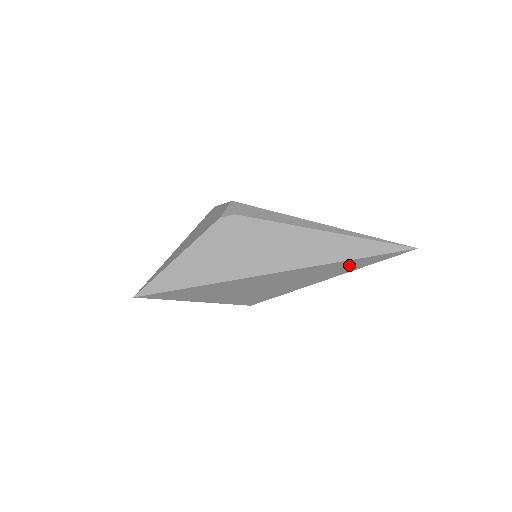
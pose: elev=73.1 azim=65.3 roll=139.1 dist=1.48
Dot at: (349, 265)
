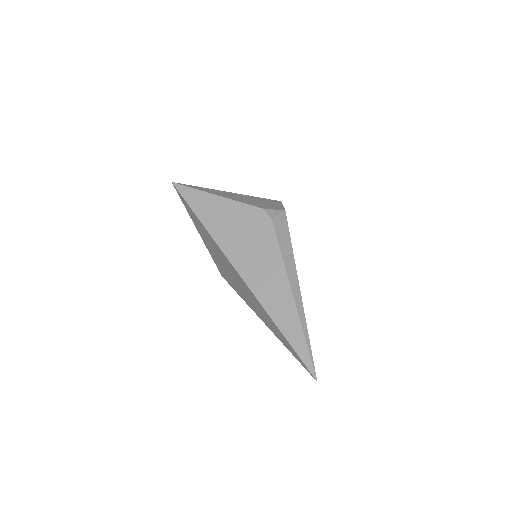
Dot at: (278, 332)
